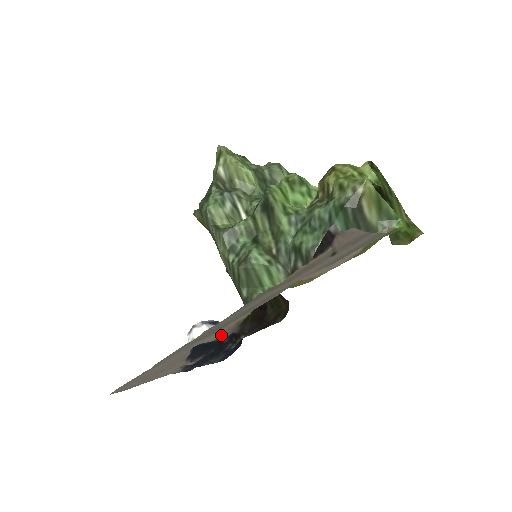
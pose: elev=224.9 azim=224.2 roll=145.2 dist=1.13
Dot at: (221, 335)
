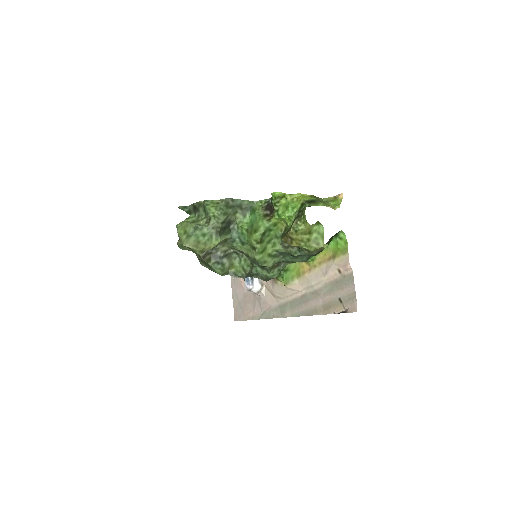
Dot at: occluded
